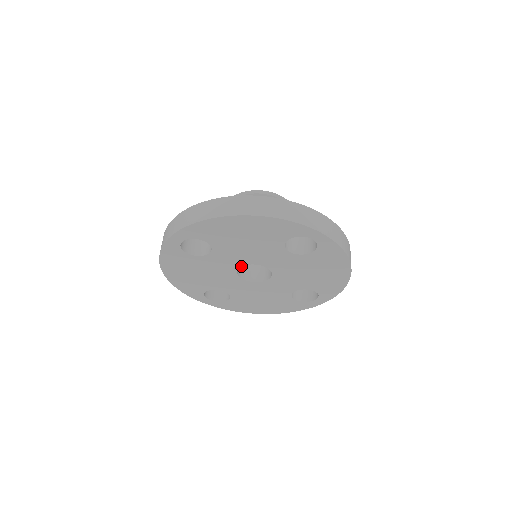
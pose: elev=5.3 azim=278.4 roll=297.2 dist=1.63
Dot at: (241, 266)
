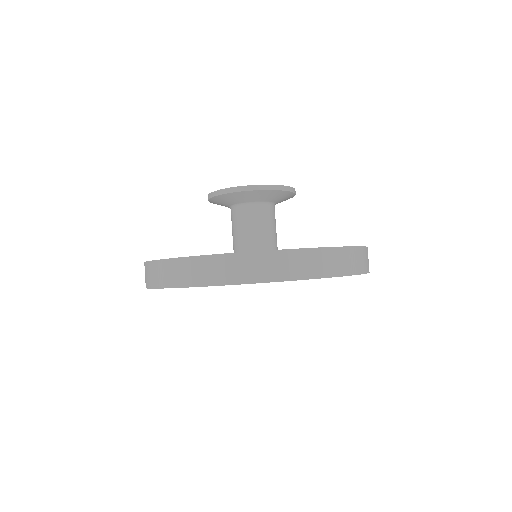
Dot at: occluded
